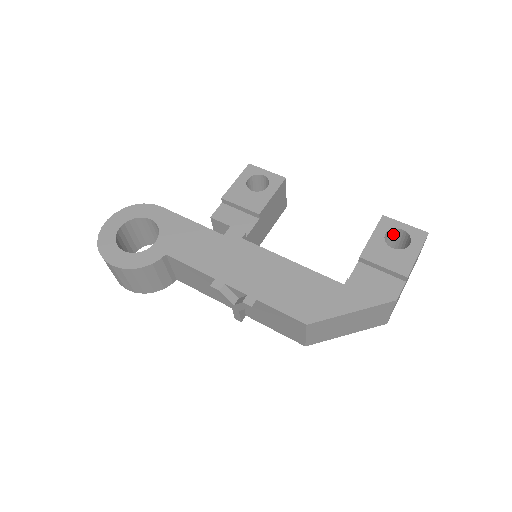
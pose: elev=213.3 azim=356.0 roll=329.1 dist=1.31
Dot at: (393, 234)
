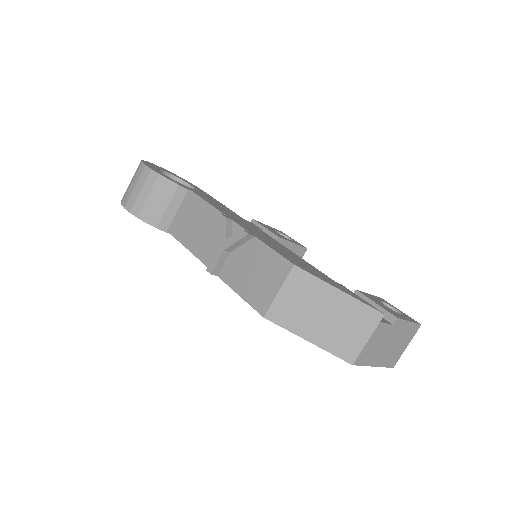
Dot at: occluded
